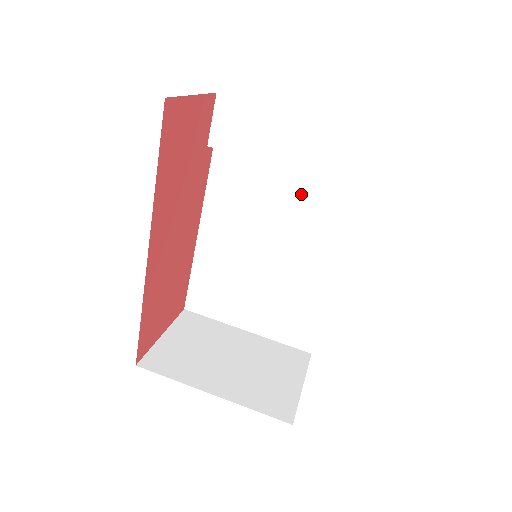
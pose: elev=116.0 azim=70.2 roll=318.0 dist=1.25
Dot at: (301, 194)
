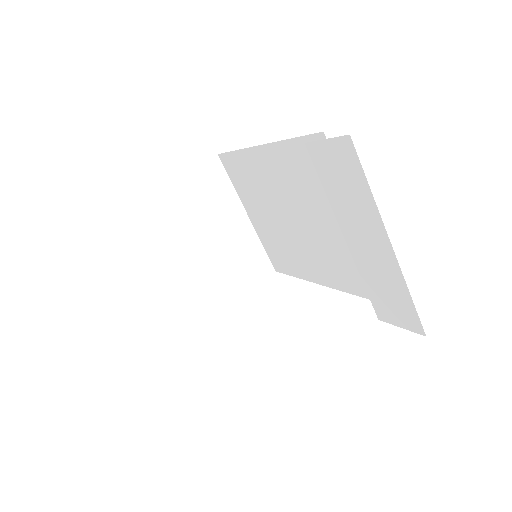
Dot at: occluded
